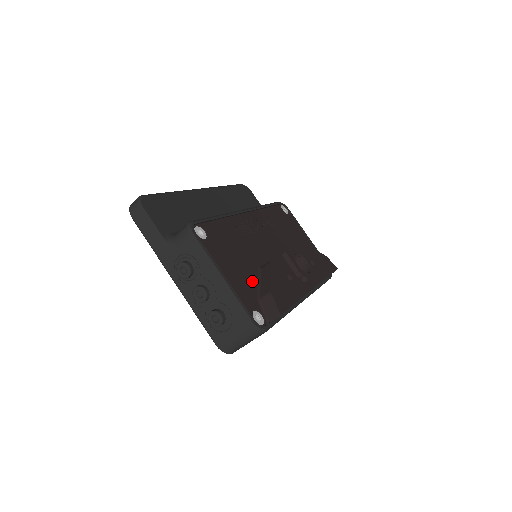
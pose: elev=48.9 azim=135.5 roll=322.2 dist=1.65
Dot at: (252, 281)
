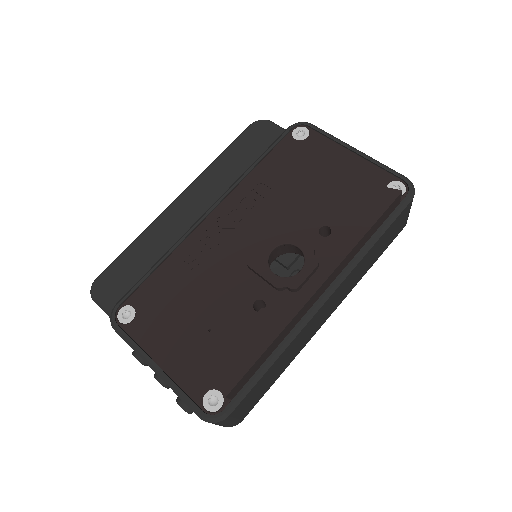
Dot at: (208, 339)
